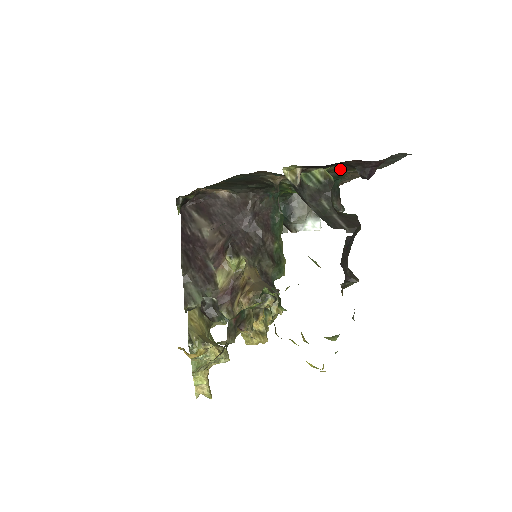
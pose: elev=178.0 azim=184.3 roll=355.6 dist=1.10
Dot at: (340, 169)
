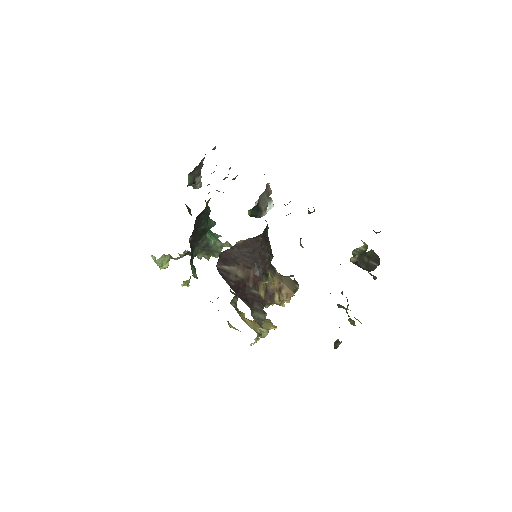
Dot at: occluded
